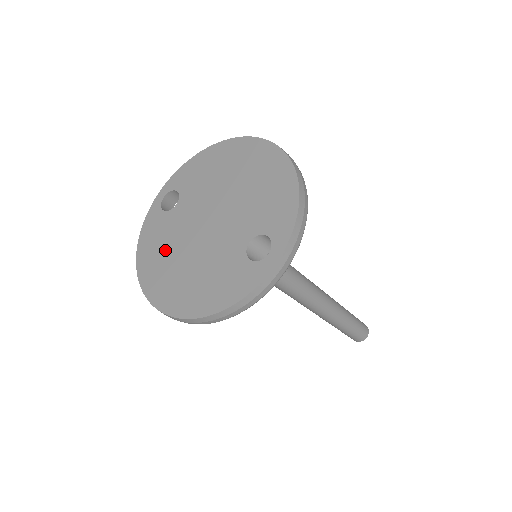
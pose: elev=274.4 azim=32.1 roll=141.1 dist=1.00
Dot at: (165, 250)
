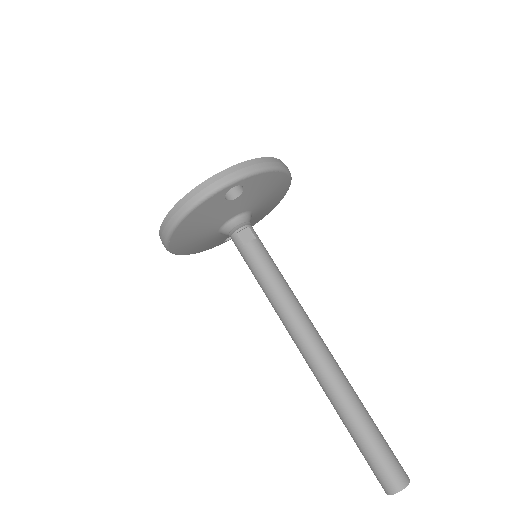
Dot at: occluded
